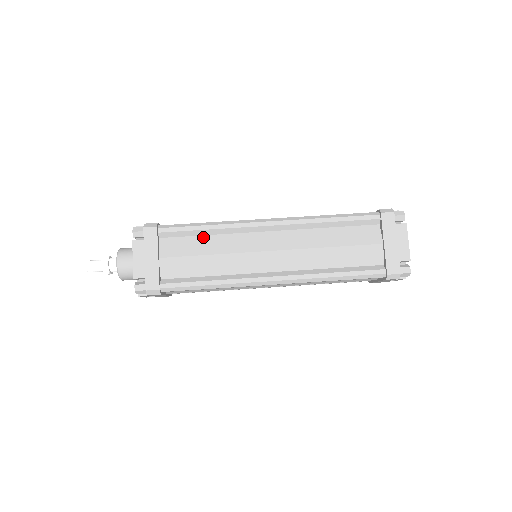
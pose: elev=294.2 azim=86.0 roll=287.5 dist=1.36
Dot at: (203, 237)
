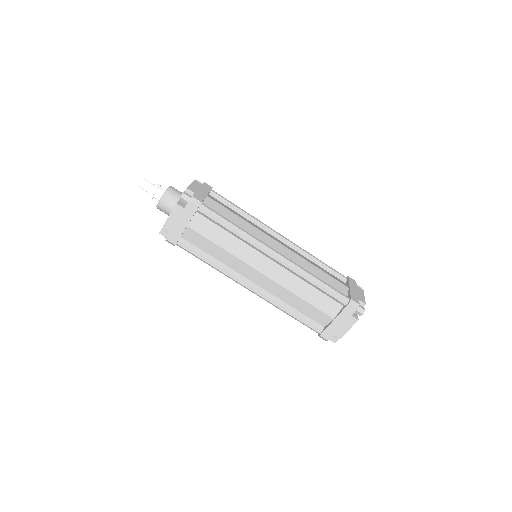
Dot at: (226, 232)
